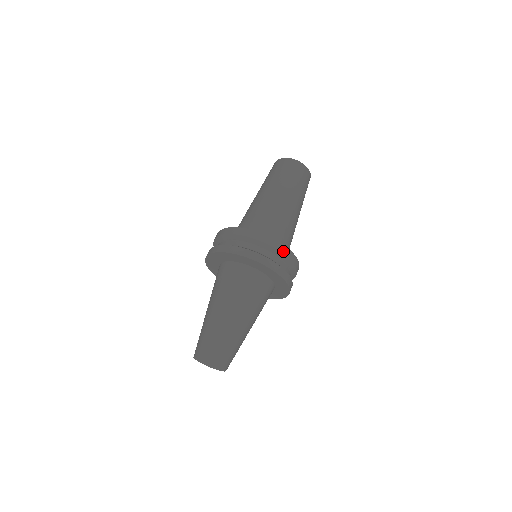
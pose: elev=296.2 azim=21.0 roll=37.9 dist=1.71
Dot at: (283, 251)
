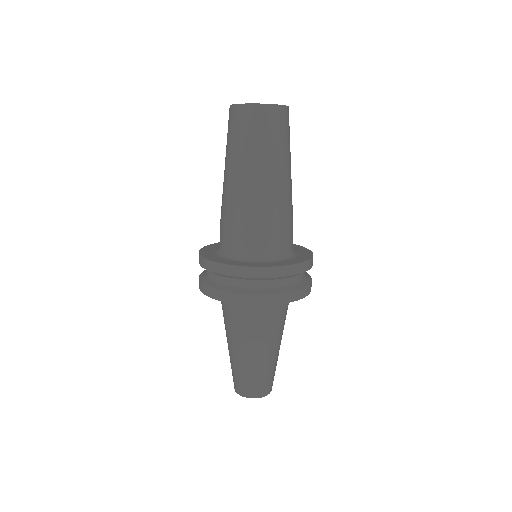
Dot at: occluded
